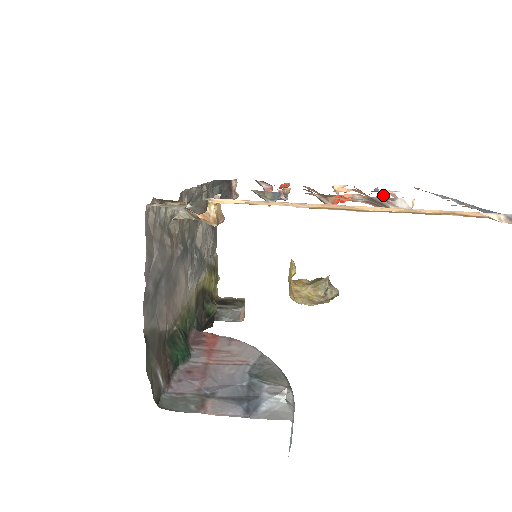
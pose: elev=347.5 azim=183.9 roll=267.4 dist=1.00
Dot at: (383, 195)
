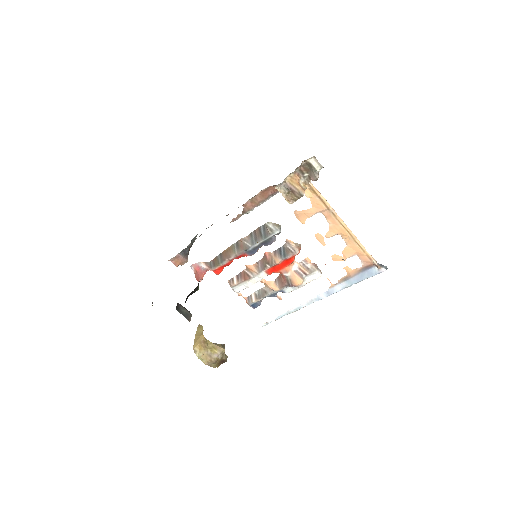
Dot at: (277, 295)
